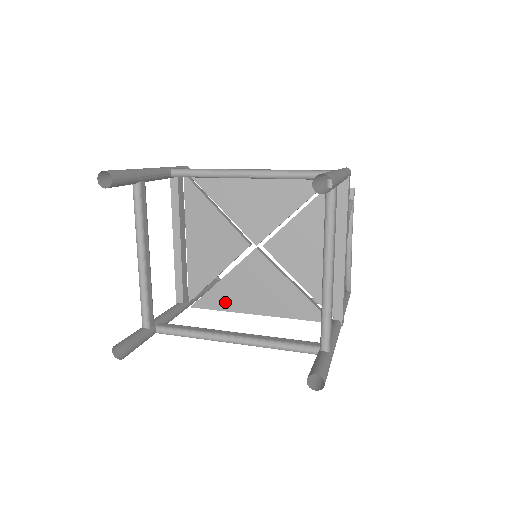
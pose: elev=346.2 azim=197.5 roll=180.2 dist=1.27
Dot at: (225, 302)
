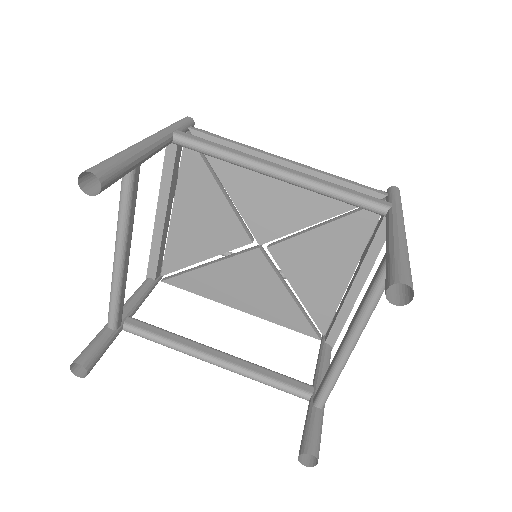
Dot at: (205, 288)
